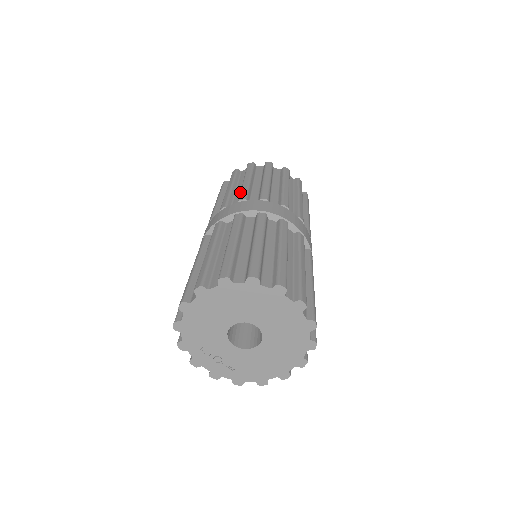
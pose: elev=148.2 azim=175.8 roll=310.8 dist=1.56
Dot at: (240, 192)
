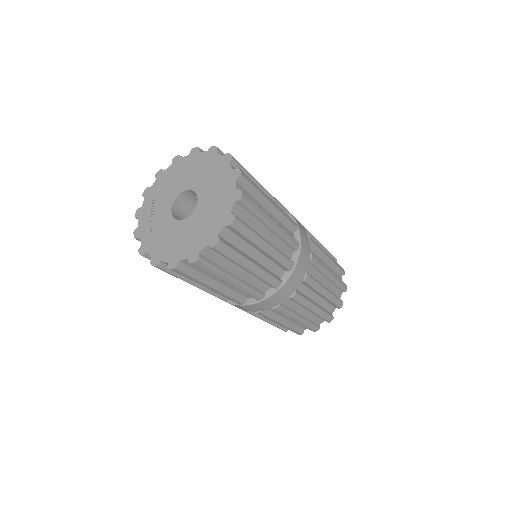
Dot at: occluded
